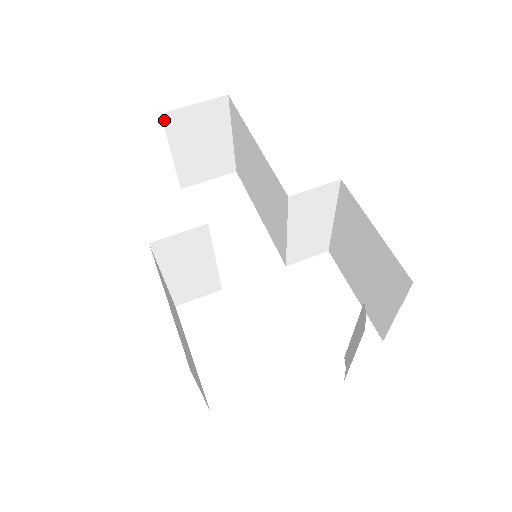
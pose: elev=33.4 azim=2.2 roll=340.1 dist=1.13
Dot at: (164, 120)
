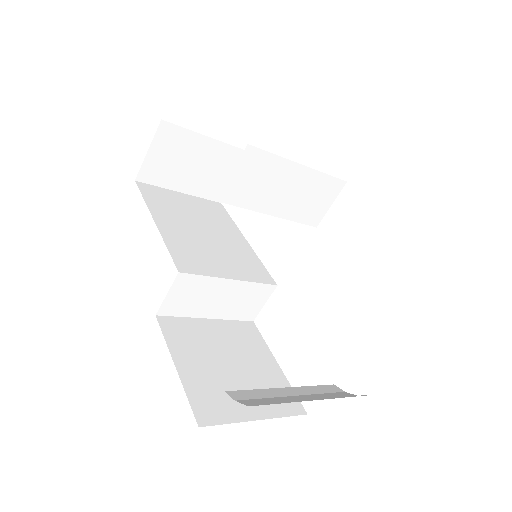
Dot at: (143, 181)
